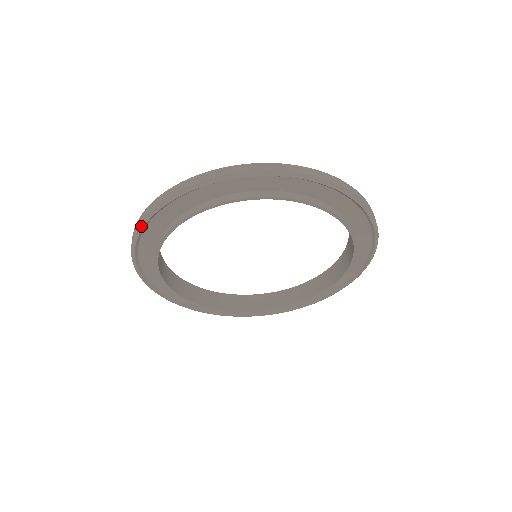
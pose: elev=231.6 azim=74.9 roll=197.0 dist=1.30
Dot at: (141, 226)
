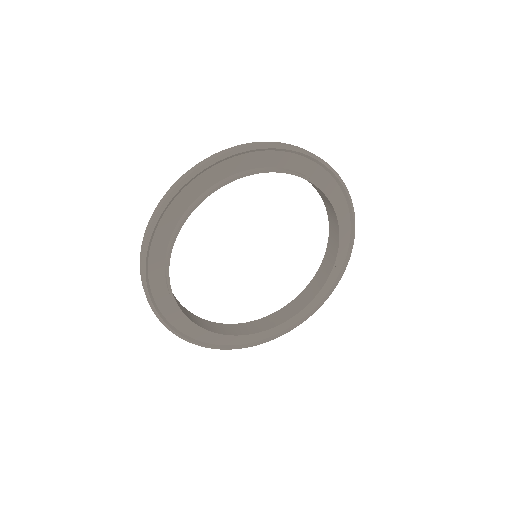
Dot at: (154, 310)
